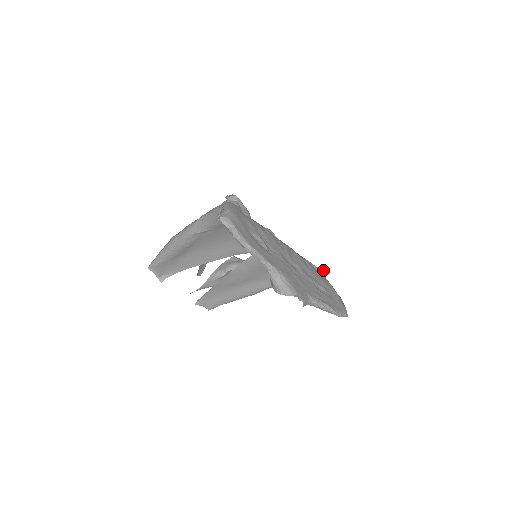
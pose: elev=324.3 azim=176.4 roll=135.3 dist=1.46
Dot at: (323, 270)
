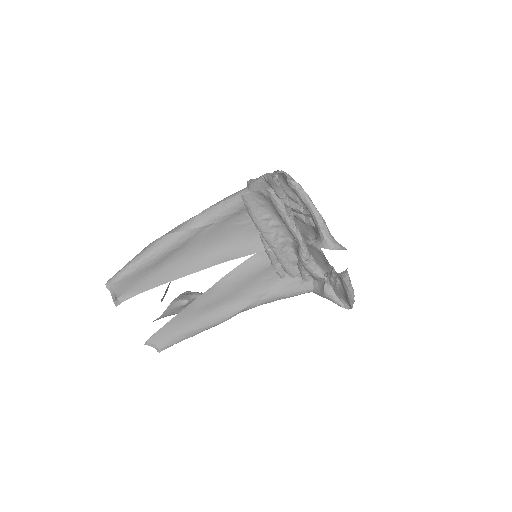
Dot at: occluded
